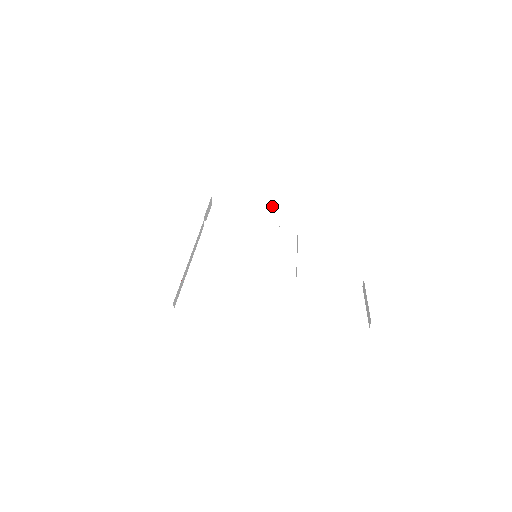
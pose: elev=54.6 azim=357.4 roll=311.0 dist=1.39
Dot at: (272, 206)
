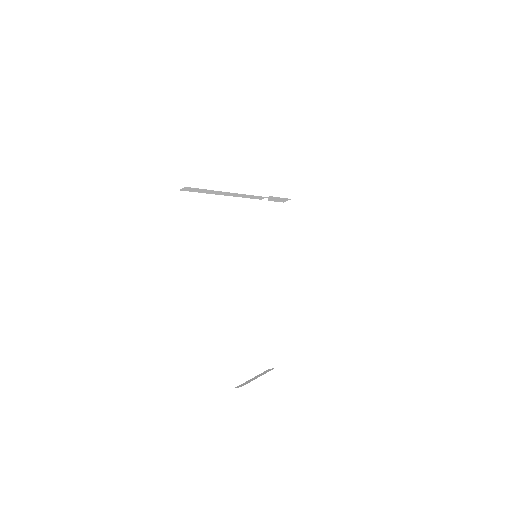
Dot at: (304, 259)
